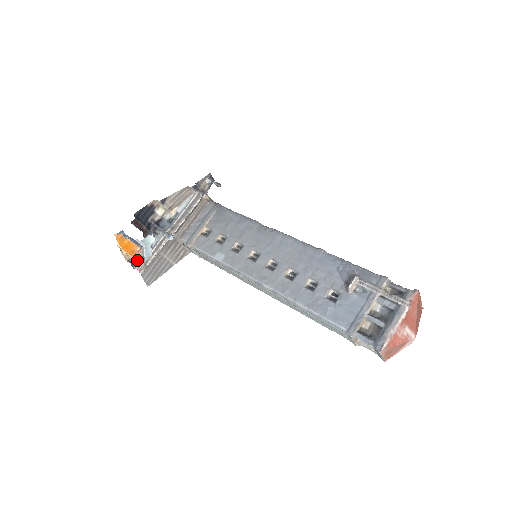
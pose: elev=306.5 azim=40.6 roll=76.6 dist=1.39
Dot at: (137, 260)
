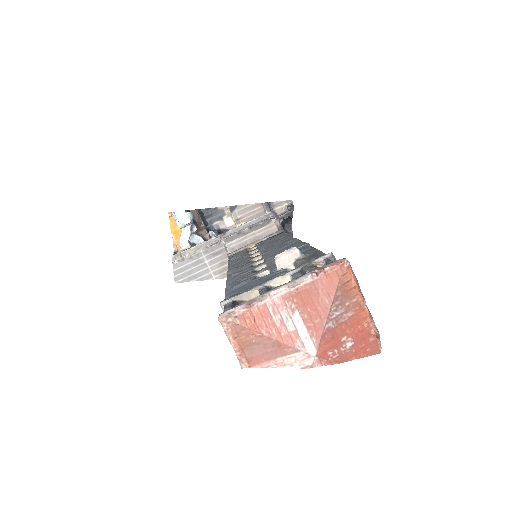
Dot at: occluded
